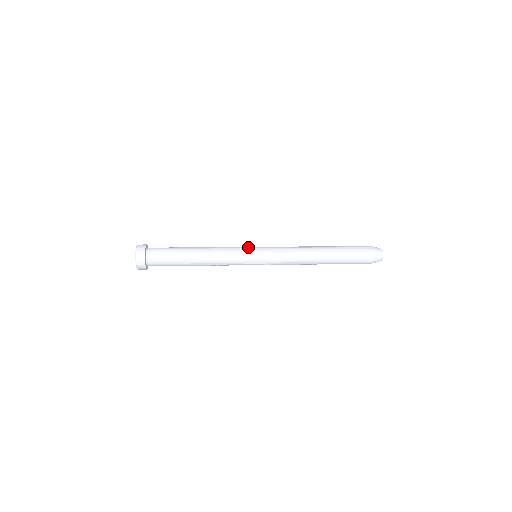
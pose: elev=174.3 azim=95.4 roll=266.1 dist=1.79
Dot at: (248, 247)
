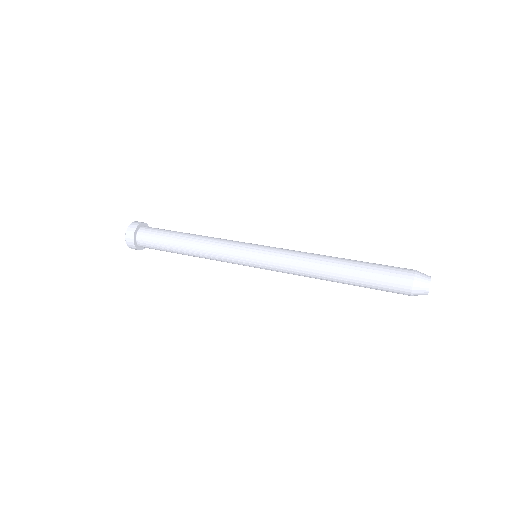
Dot at: (244, 246)
